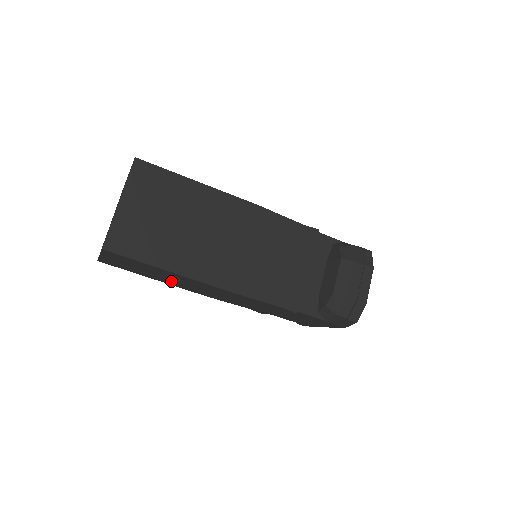
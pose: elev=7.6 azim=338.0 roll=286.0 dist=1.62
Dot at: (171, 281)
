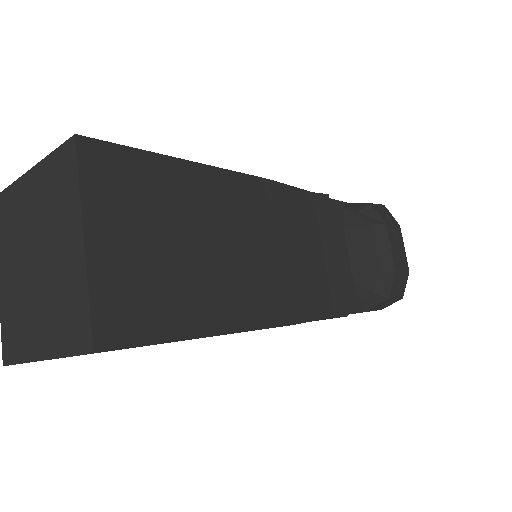
Dot at: occluded
